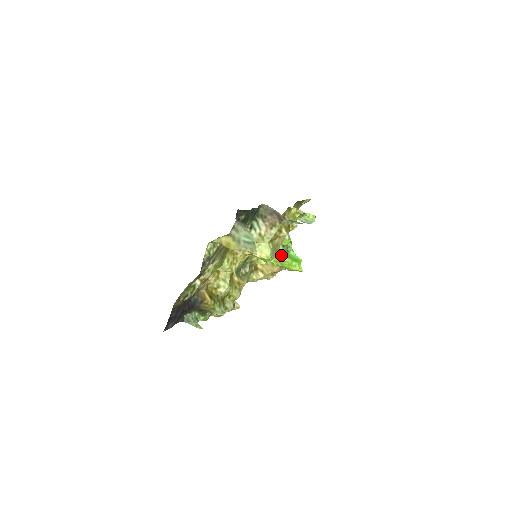
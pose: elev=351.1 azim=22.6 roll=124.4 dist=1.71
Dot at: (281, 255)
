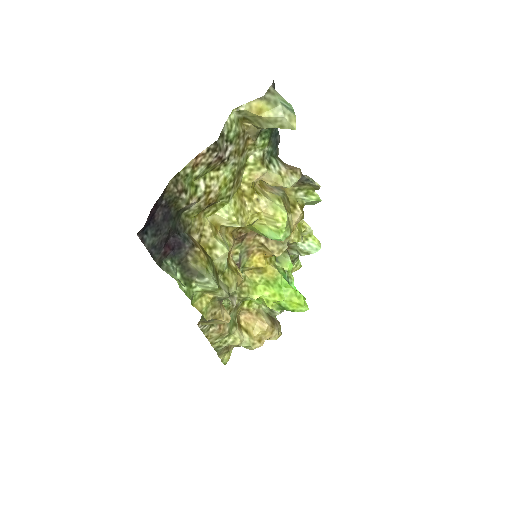
Dot at: (282, 279)
